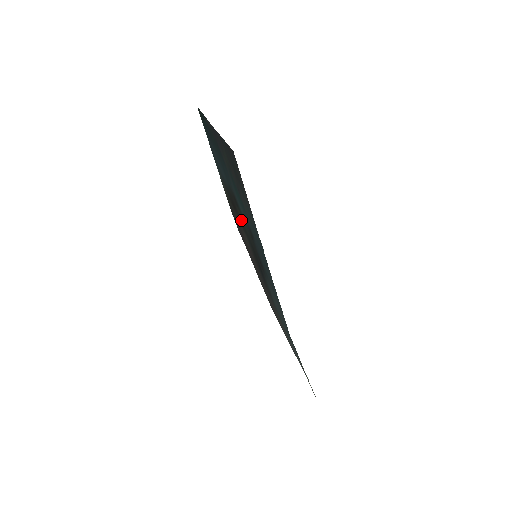
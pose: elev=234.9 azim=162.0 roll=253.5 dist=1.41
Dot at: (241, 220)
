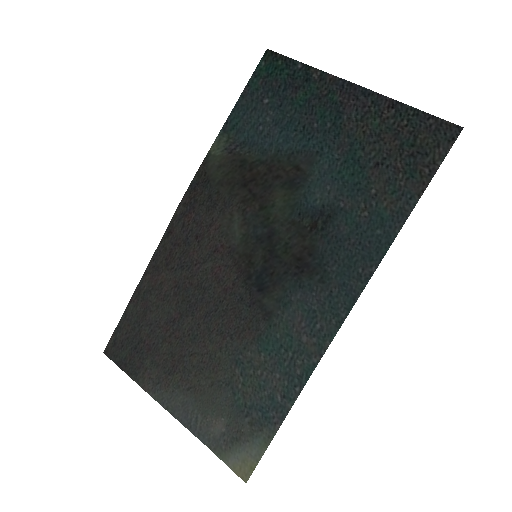
Dot at: (267, 202)
